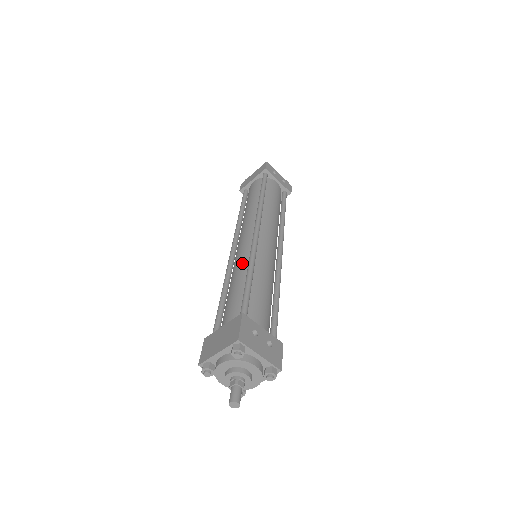
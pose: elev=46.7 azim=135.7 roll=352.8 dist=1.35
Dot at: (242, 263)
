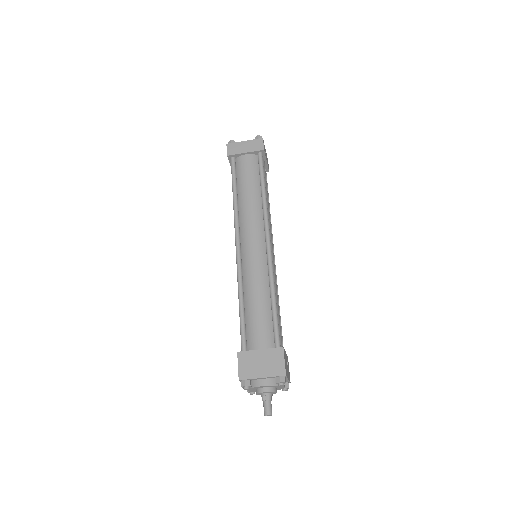
Dot at: (261, 277)
